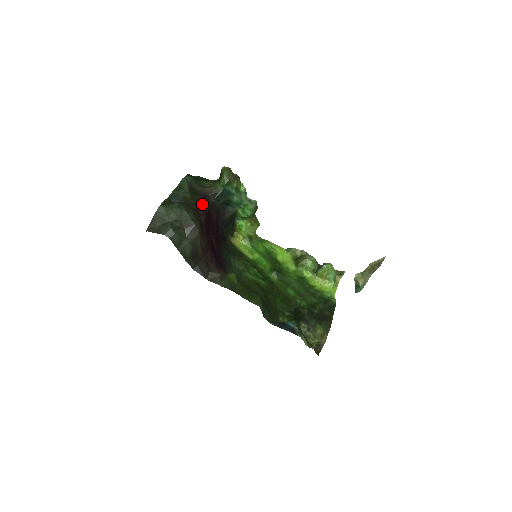
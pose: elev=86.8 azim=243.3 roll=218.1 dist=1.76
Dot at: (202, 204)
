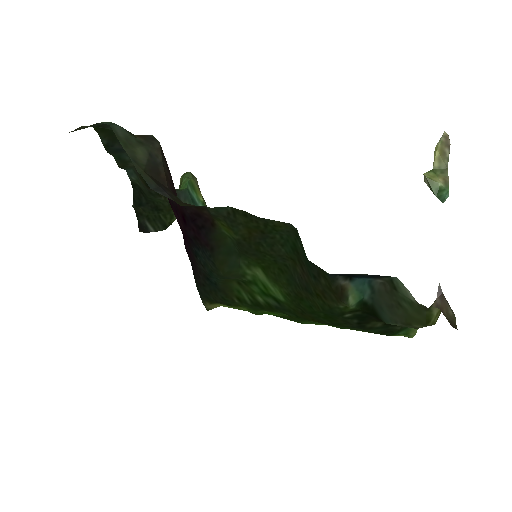
Dot at: occluded
